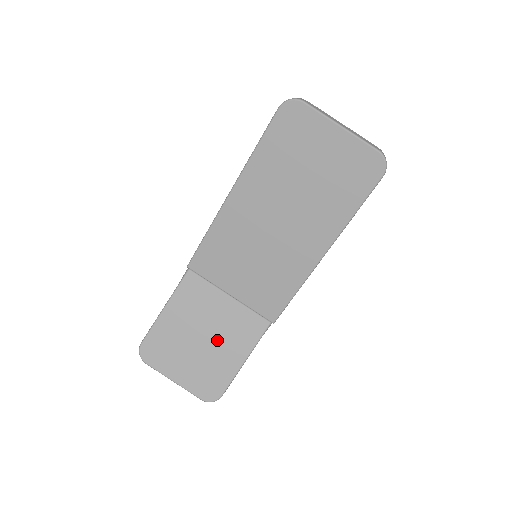
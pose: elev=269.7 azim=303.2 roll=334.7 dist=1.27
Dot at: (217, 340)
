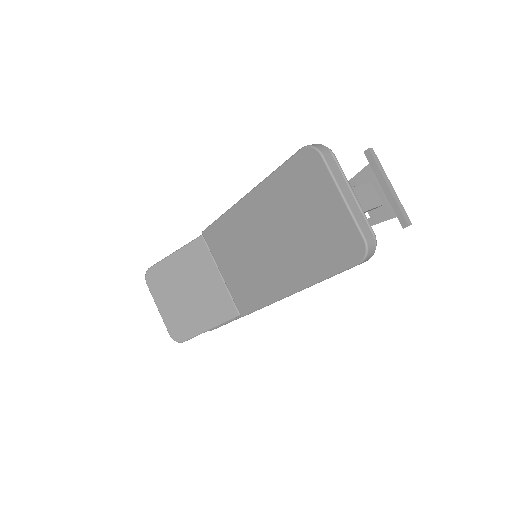
Dot at: (197, 301)
